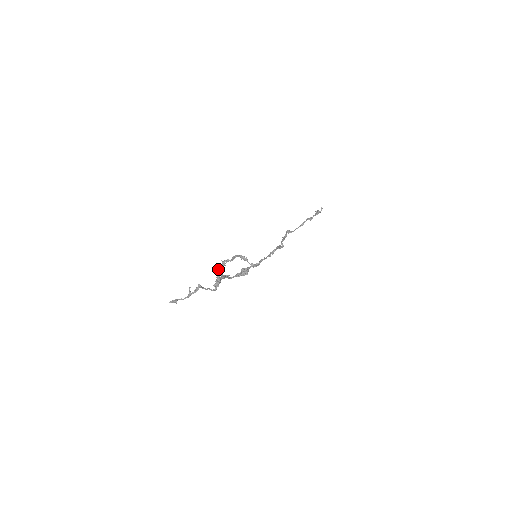
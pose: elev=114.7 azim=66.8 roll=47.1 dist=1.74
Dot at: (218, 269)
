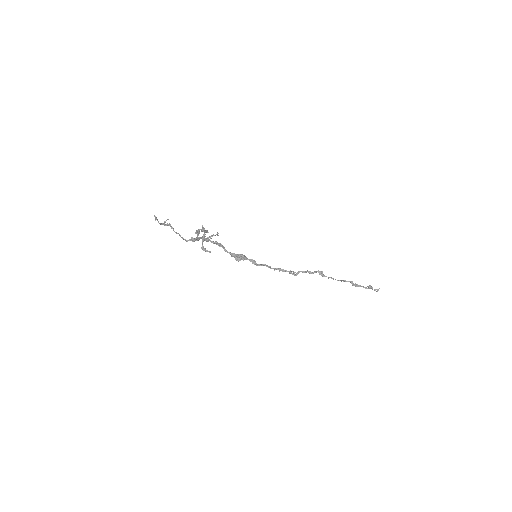
Dot at: (198, 229)
